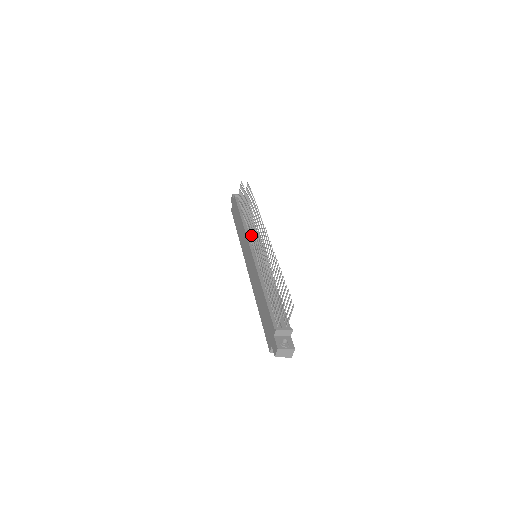
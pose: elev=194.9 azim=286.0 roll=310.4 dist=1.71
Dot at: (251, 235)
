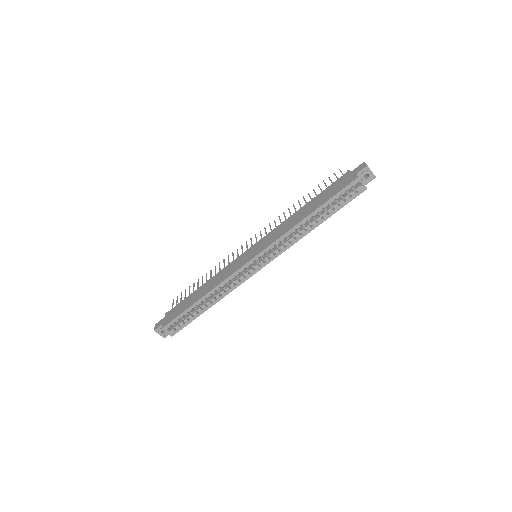
Dot at: occluded
